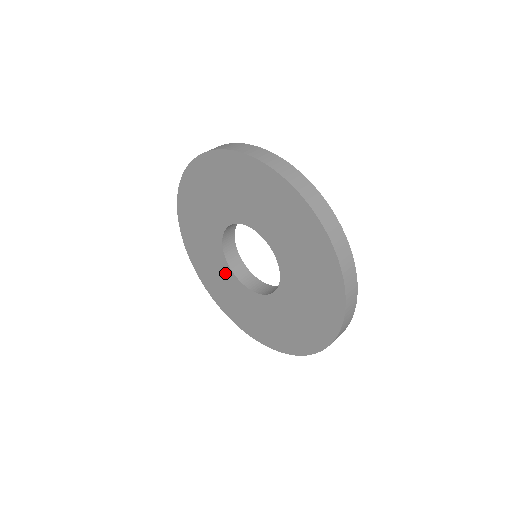
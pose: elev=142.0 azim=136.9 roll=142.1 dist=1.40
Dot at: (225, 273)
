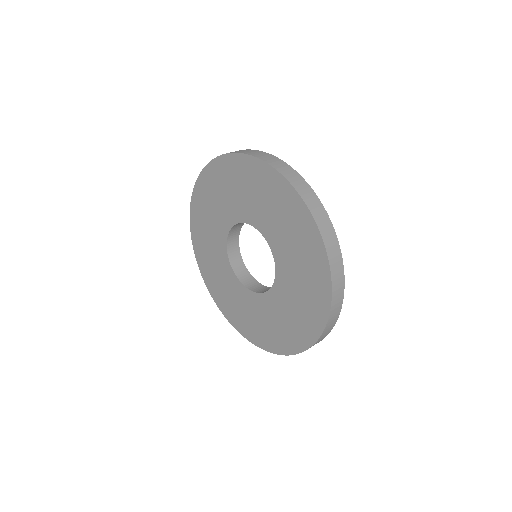
Dot at: (245, 298)
